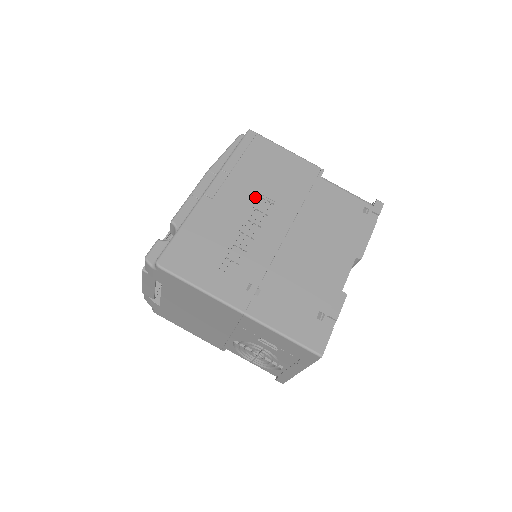
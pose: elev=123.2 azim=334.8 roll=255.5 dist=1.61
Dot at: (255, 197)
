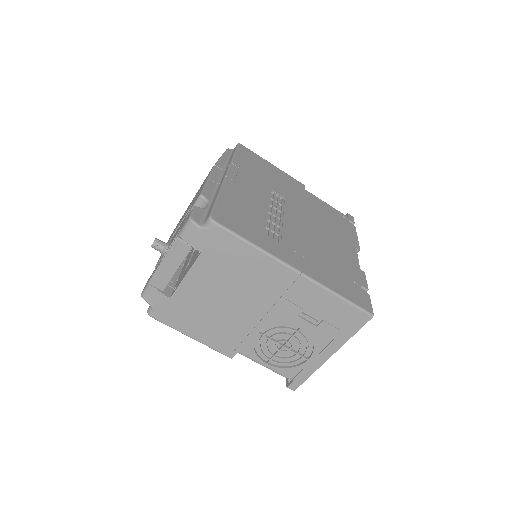
Dot at: (266, 189)
